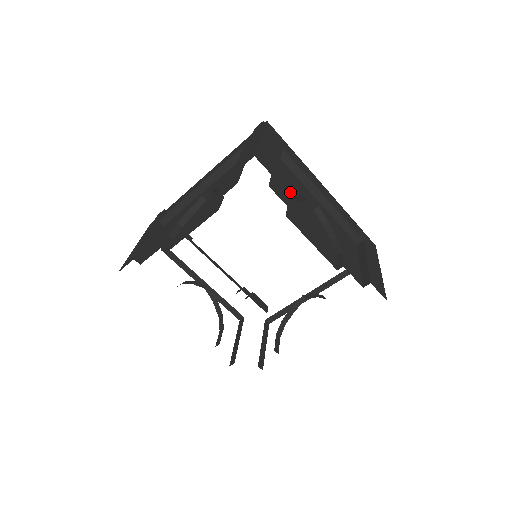
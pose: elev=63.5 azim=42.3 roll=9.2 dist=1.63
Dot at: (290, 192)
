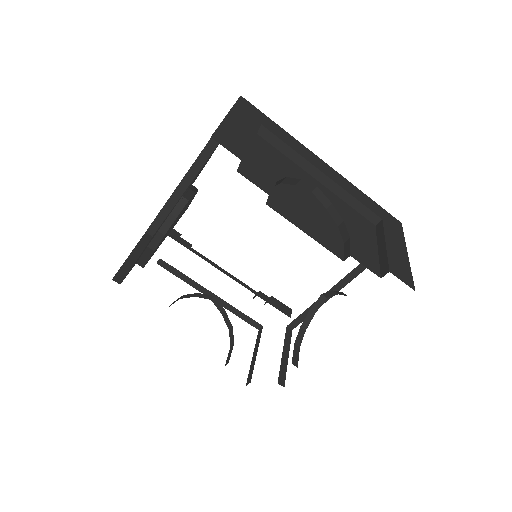
Dot at: (272, 174)
